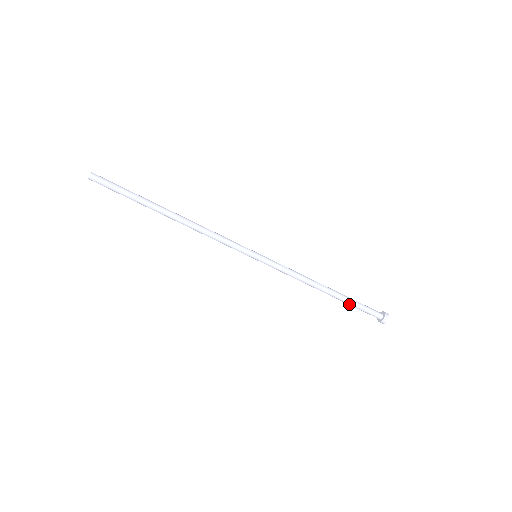
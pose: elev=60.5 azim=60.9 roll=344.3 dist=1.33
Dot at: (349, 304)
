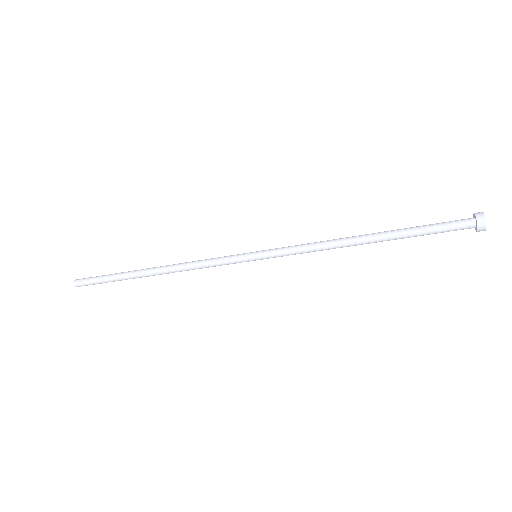
Dot at: (410, 236)
